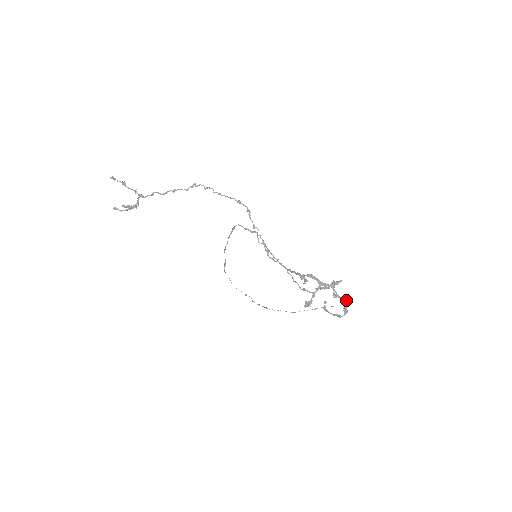
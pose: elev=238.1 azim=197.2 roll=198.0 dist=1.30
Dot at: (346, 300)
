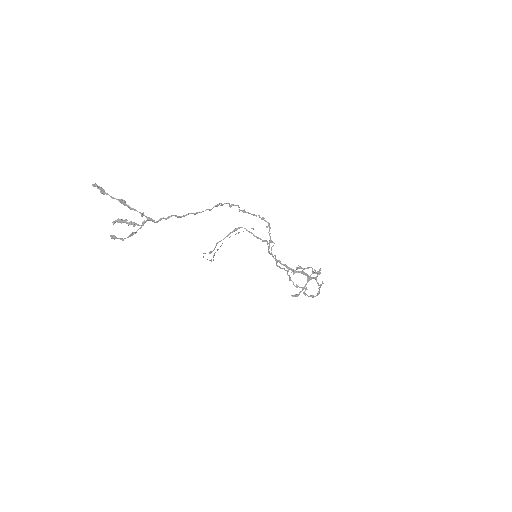
Dot at: occluded
